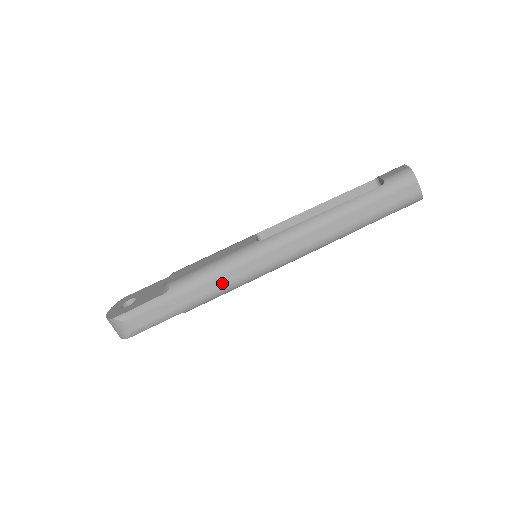
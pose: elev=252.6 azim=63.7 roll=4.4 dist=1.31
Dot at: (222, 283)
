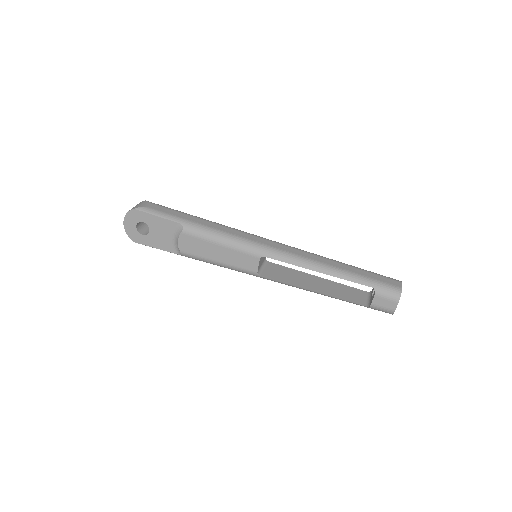
Dot at: (227, 231)
